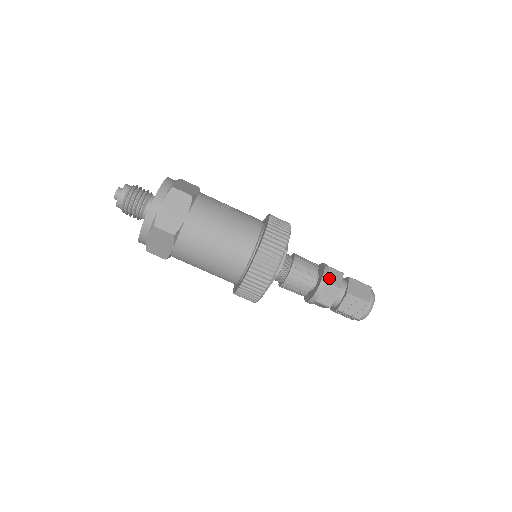
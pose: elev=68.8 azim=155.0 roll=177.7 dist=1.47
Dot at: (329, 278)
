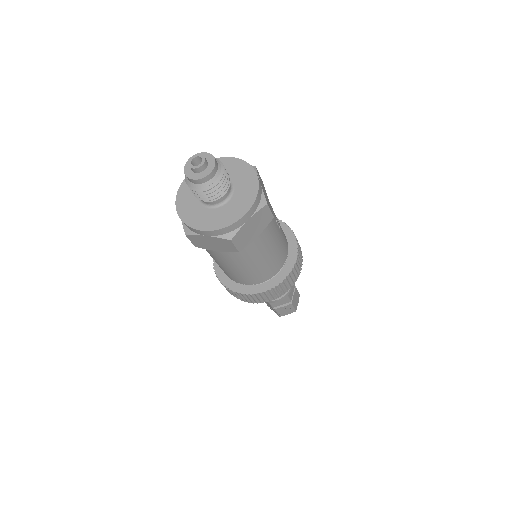
Dot at: (290, 291)
